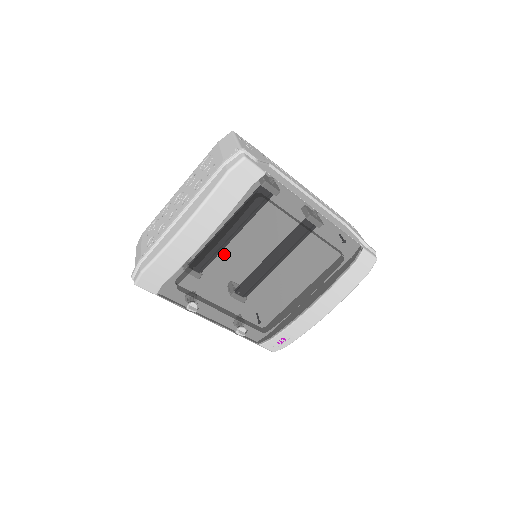
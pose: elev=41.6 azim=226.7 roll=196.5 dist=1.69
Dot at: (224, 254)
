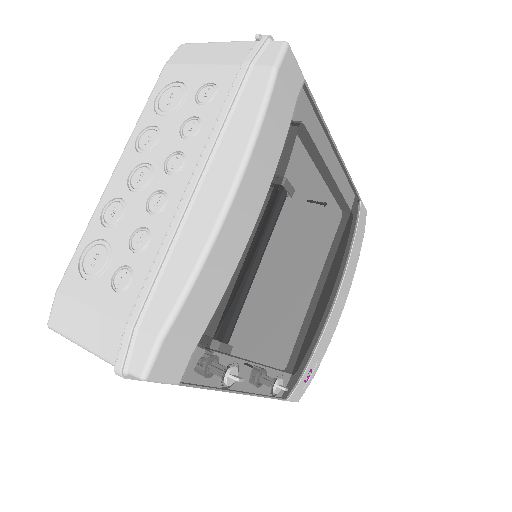
Dot at: (274, 241)
